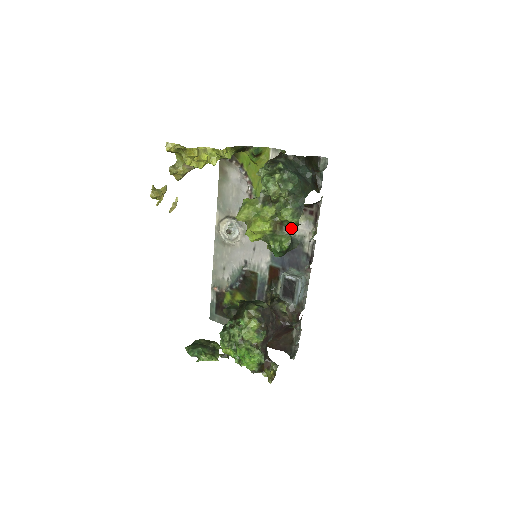
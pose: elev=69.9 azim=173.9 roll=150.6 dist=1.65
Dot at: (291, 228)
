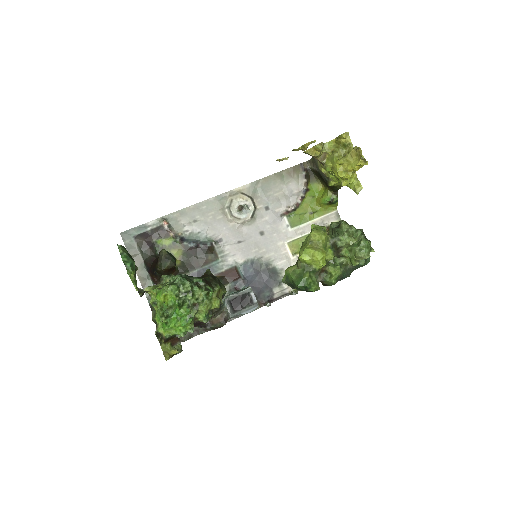
Dot at: (323, 281)
